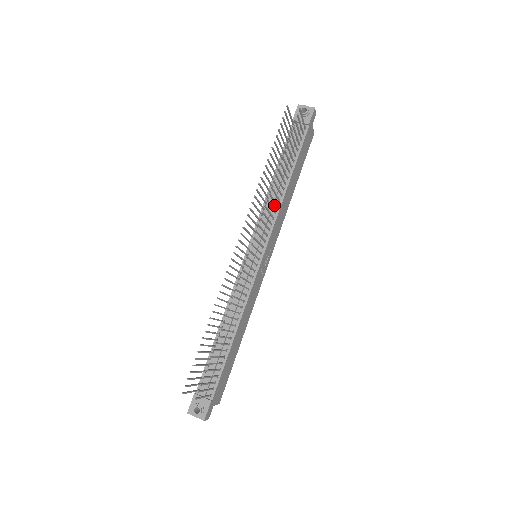
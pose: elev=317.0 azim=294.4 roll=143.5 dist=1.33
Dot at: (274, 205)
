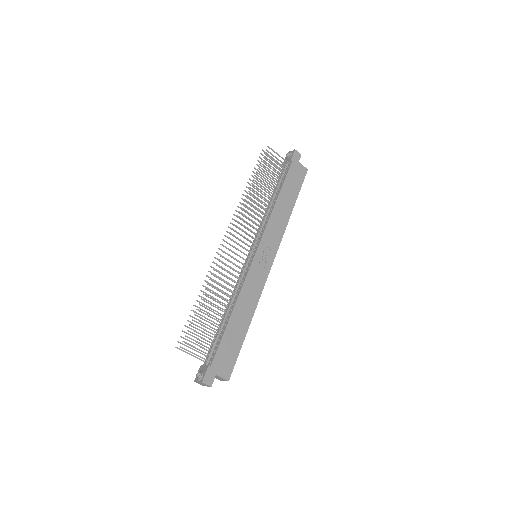
Dot at: (267, 217)
